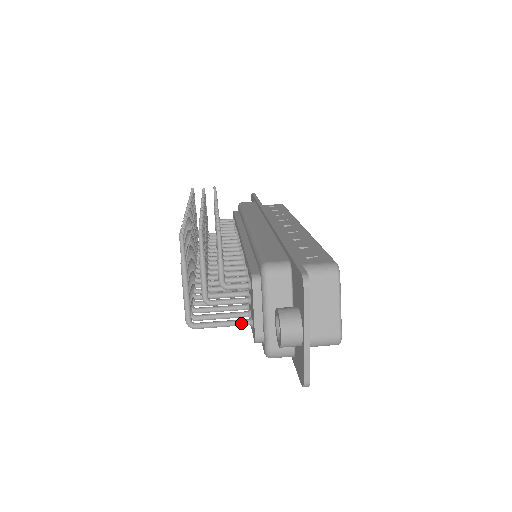
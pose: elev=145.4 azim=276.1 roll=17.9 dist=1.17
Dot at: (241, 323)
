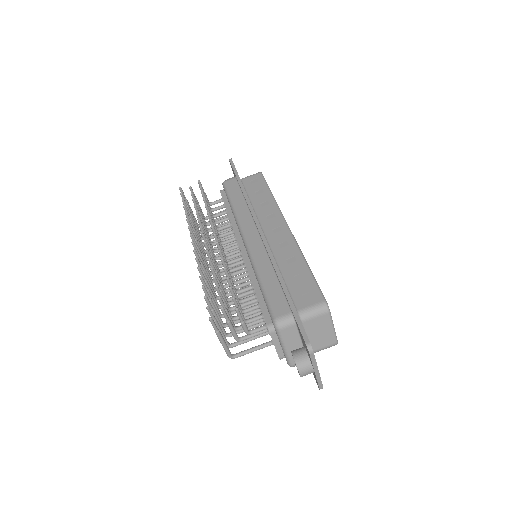
Dot at: (266, 346)
